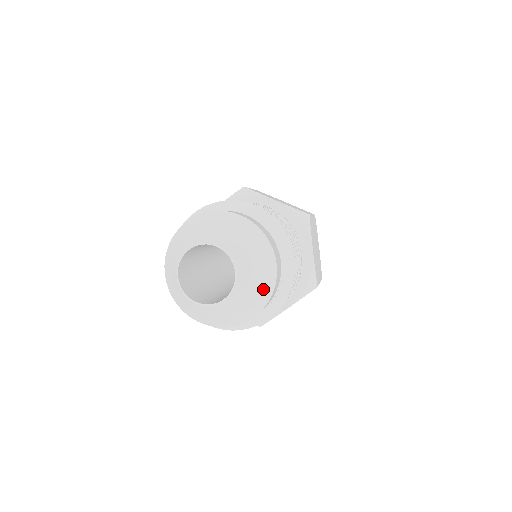
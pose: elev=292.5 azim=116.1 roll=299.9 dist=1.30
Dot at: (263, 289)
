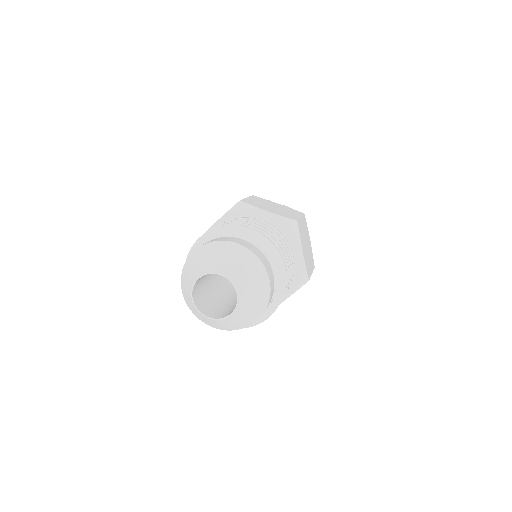
Dot at: (260, 301)
